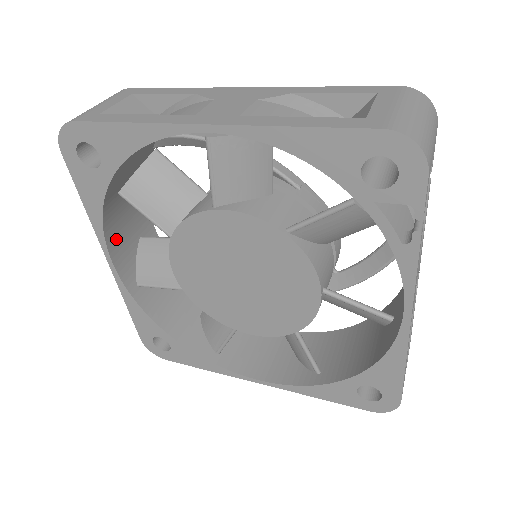
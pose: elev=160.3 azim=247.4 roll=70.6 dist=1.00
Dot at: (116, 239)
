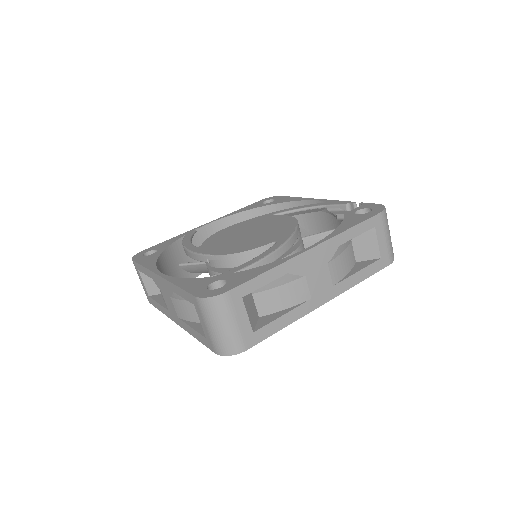
Dot at: occluded
